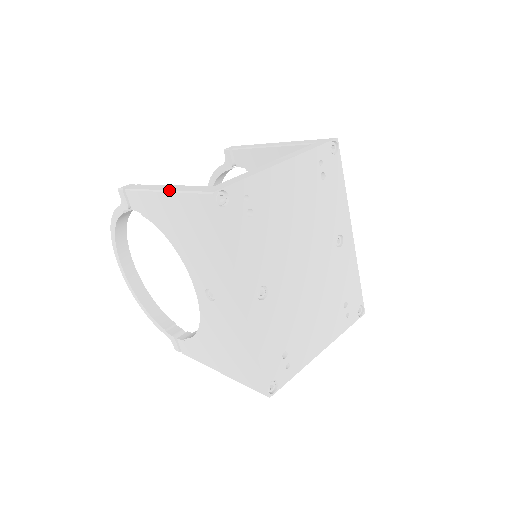
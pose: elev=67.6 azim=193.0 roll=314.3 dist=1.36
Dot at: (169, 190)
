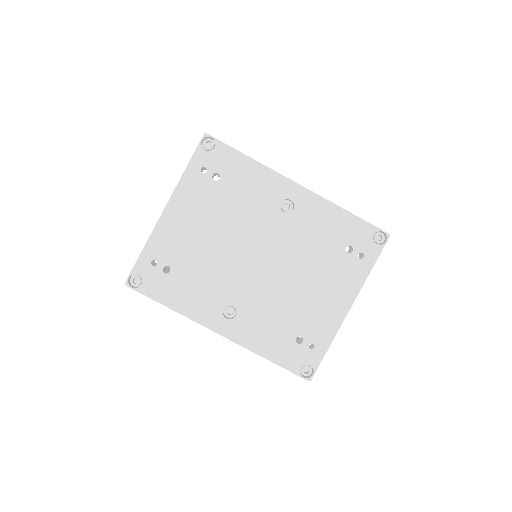
Dot at: occluded
